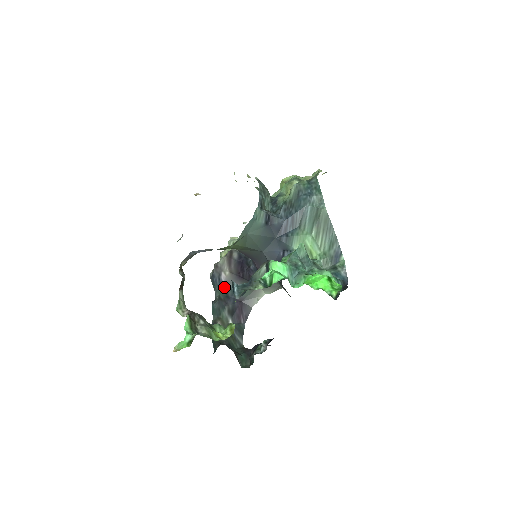
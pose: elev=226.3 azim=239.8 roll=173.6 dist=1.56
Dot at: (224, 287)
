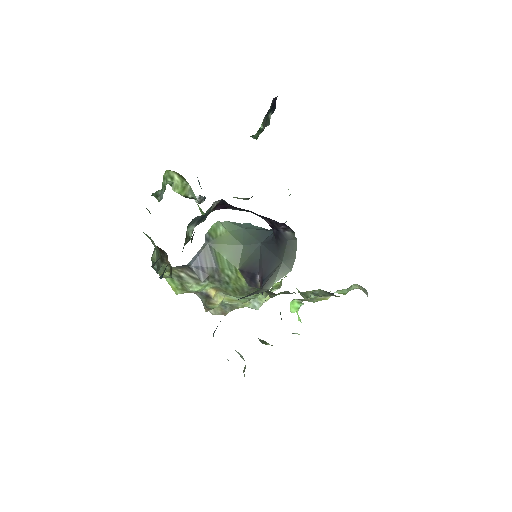
Dot at: occluded
